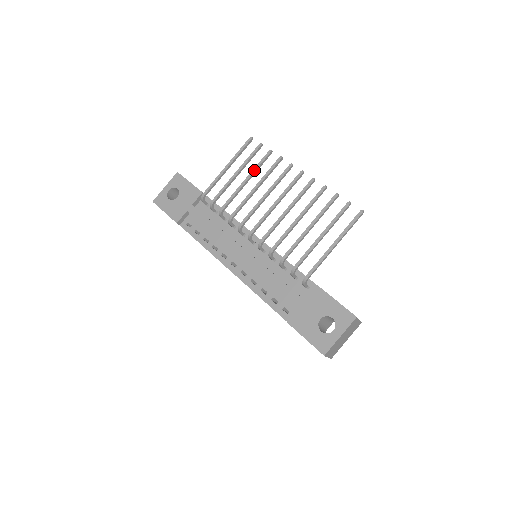
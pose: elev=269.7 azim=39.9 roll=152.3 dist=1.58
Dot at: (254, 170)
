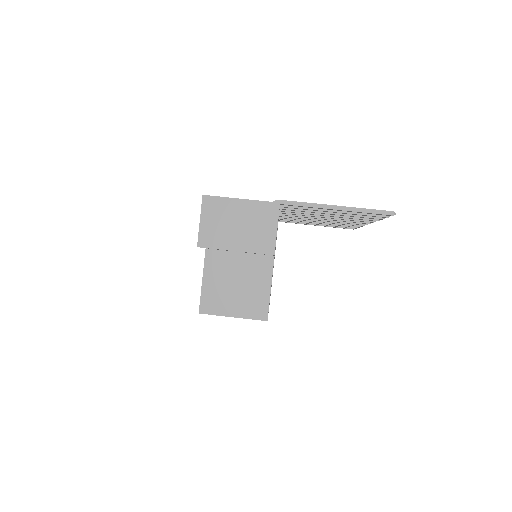
Dot at: occluded
